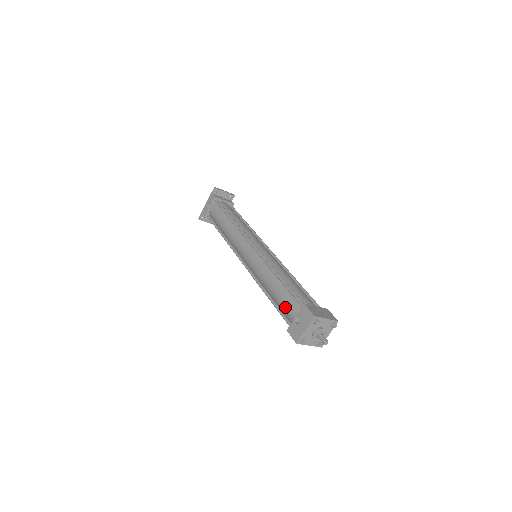
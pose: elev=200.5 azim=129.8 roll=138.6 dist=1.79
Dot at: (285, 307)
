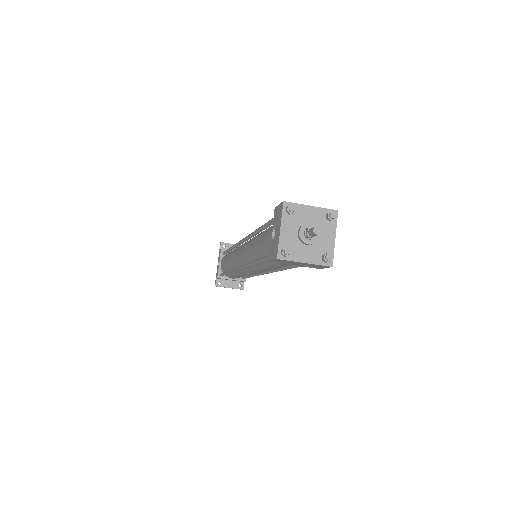
Dot at: (266, 244)
